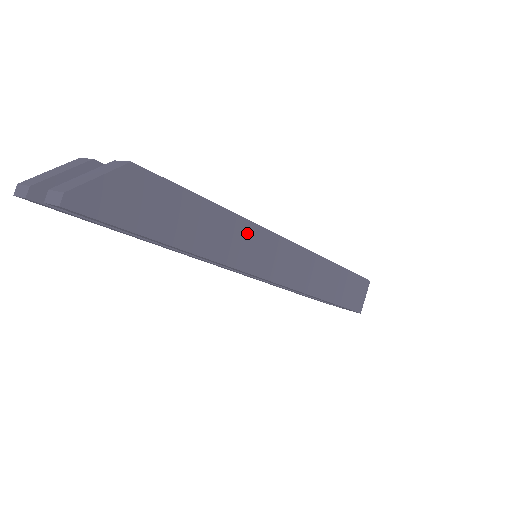
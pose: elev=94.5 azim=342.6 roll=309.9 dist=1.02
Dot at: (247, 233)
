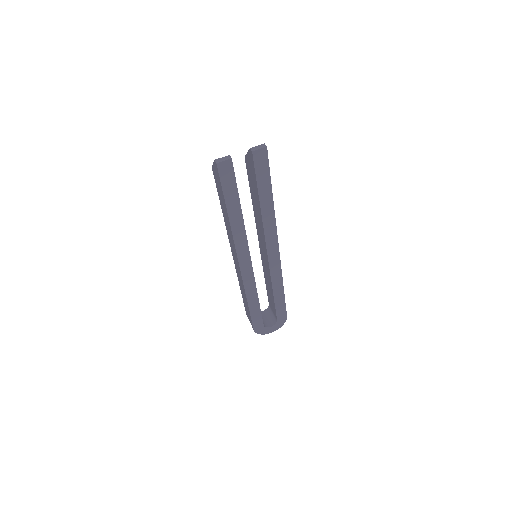
Dot at: occluded
